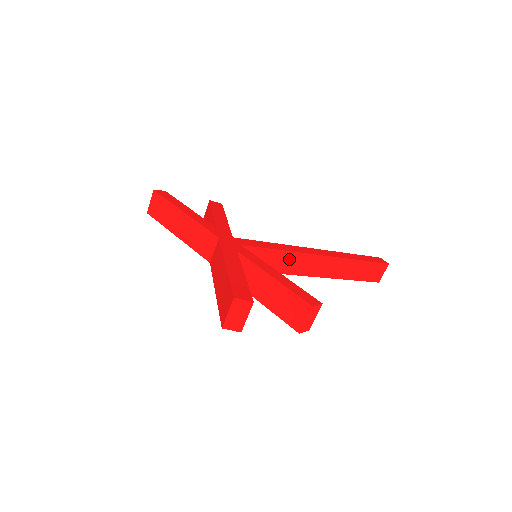
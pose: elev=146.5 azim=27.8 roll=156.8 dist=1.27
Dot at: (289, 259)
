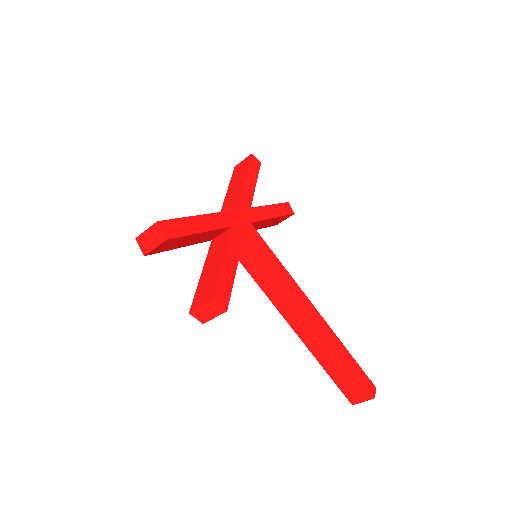
Dot at: (279, 286)
